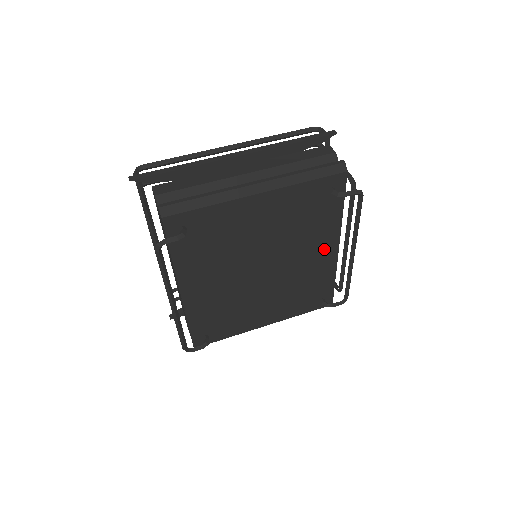
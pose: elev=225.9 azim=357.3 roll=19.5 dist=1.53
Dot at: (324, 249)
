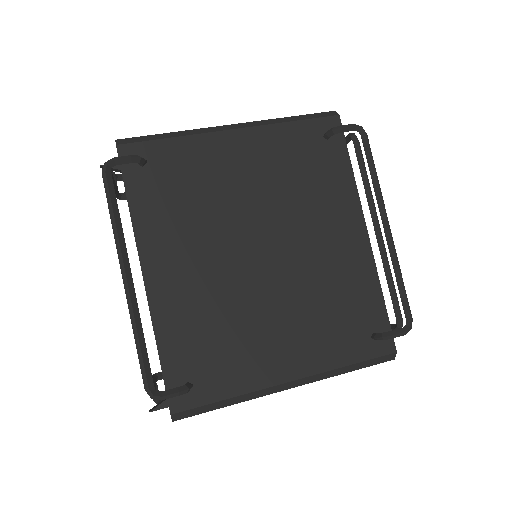
Dot at: (346, 231)
